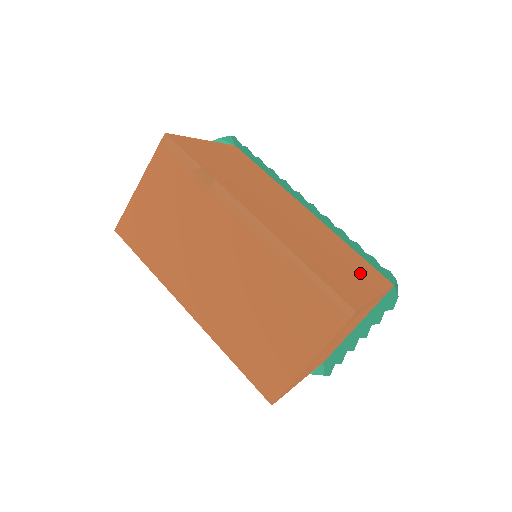
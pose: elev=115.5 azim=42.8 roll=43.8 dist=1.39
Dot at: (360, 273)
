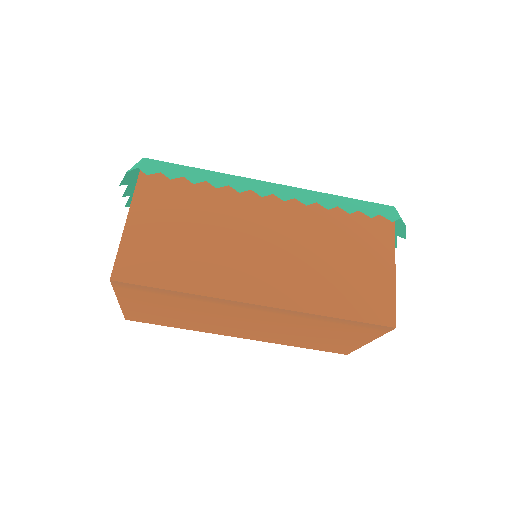
Dot at: (366, 242)
